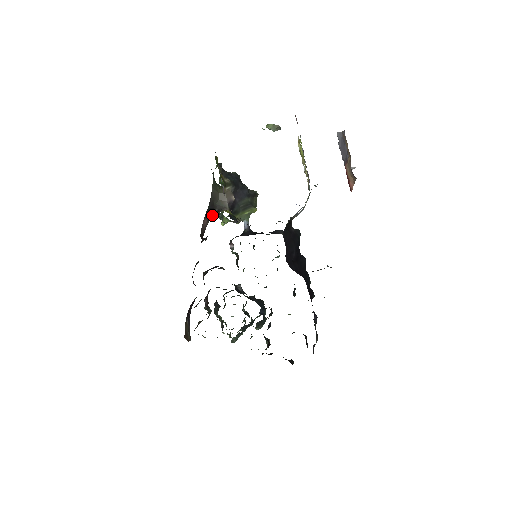
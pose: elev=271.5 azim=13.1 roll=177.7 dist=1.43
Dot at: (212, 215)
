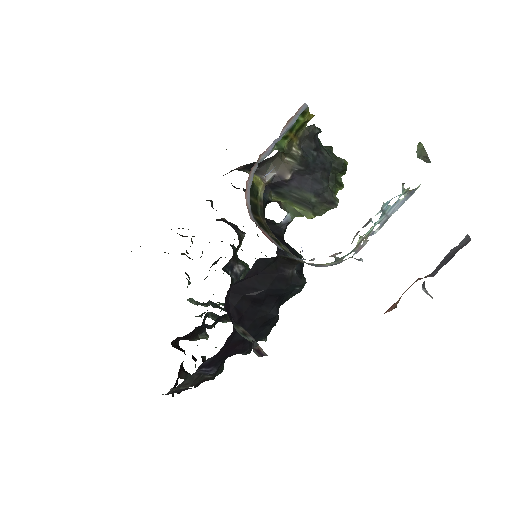
Dot at: (245, 168)
